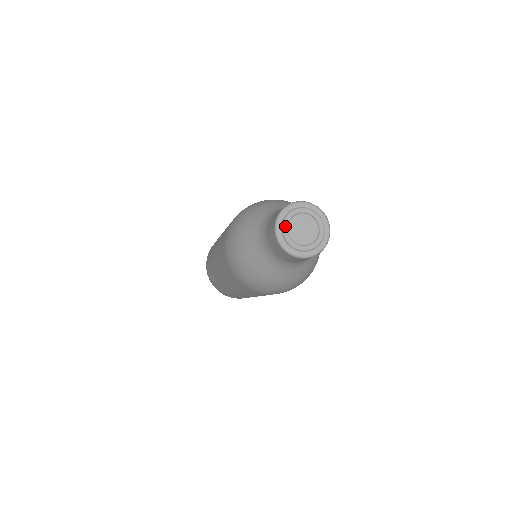
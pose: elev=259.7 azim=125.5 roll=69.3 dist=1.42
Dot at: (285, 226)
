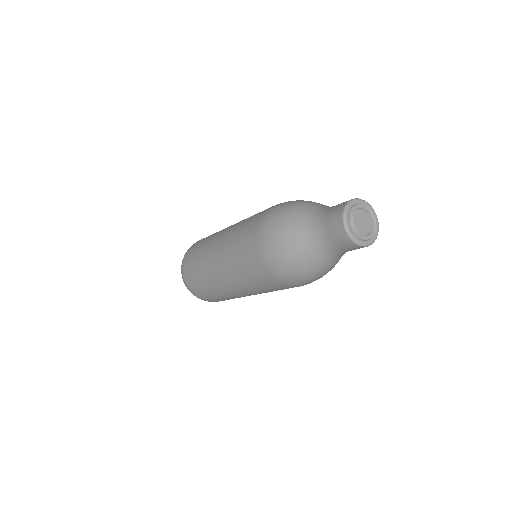
Dot at: (353, 210)
